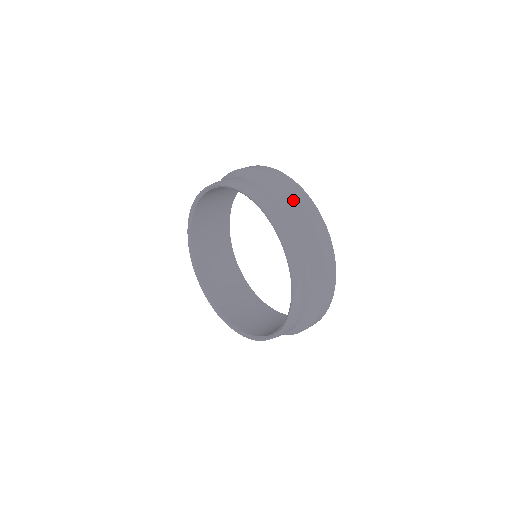
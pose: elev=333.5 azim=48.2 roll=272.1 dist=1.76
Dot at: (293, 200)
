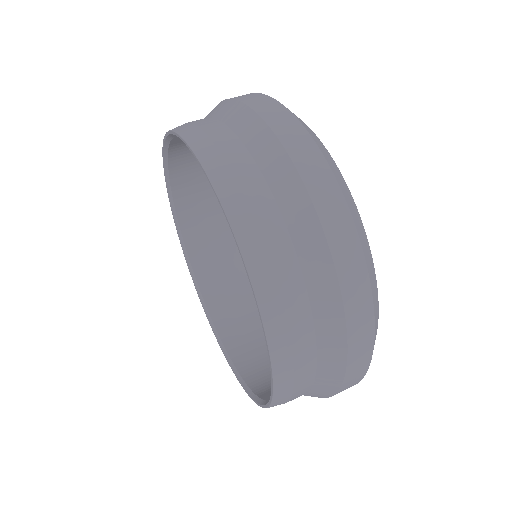
Dot at: (241, 111)
